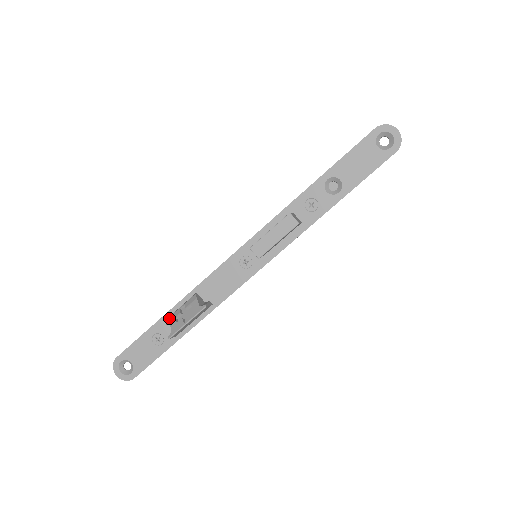
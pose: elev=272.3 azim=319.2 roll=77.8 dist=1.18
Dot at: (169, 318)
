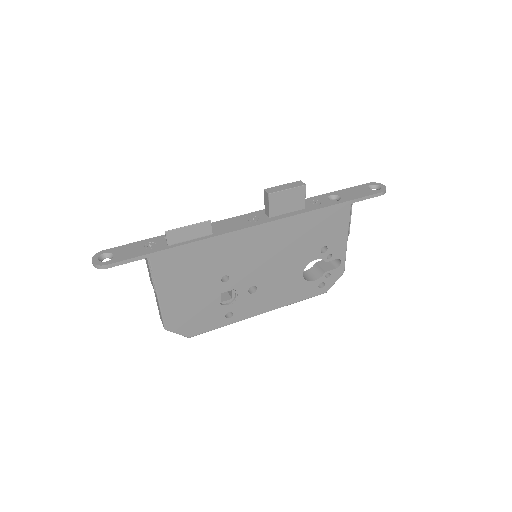
Dot at: occluded
